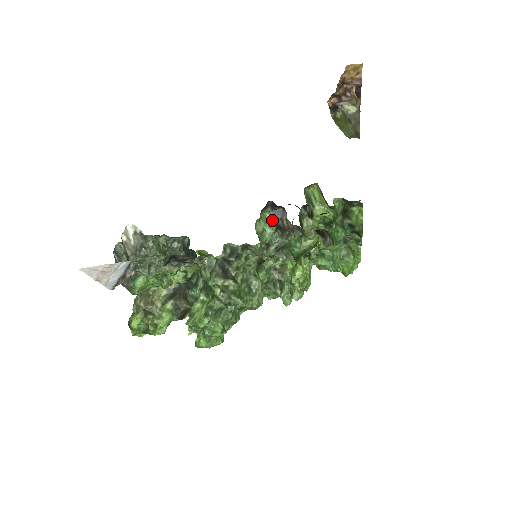
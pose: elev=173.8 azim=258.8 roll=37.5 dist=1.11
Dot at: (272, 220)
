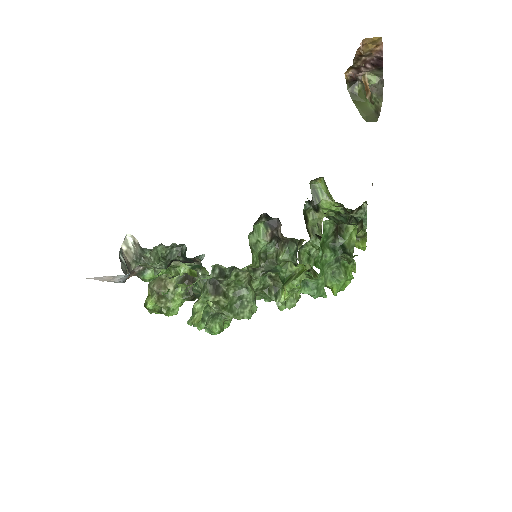
Dot at: (267, 230)
